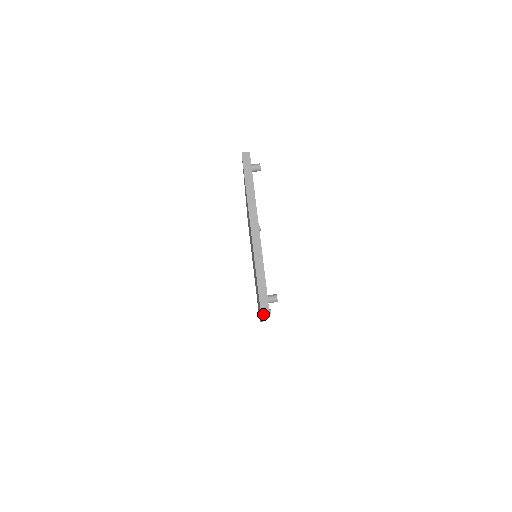
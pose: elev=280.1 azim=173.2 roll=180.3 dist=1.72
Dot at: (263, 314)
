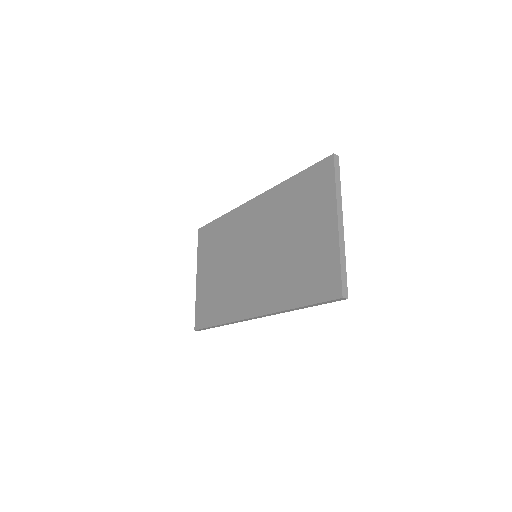
Dot at: (317, 304)
